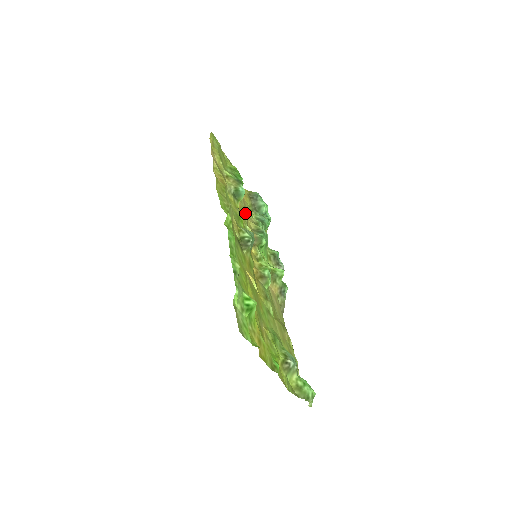
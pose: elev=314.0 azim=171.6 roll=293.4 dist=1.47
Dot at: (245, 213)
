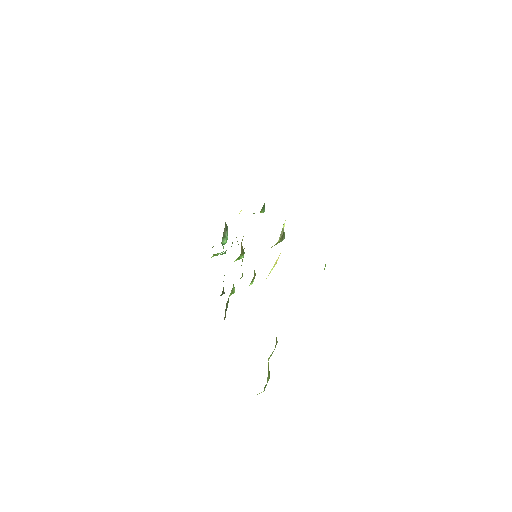
Dot at: occluded
